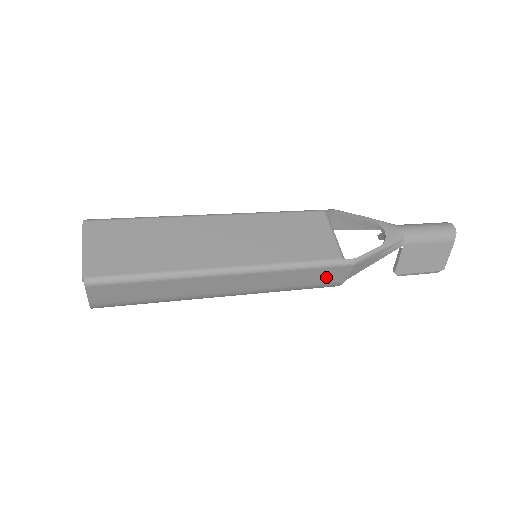
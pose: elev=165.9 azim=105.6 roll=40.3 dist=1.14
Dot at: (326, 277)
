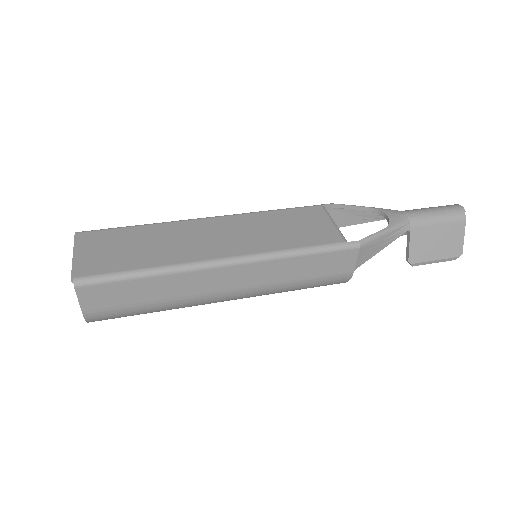
Dot at: (332, 266)
